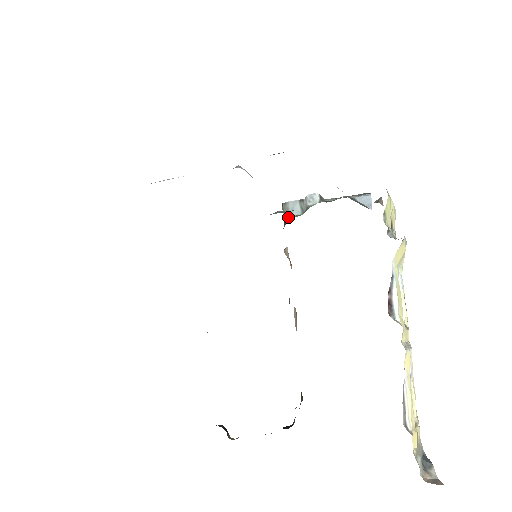
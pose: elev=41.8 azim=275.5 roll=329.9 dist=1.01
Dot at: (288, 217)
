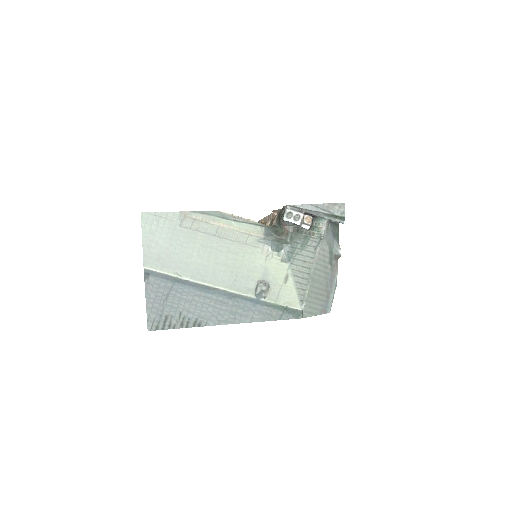
Dot at: (283, 223)
